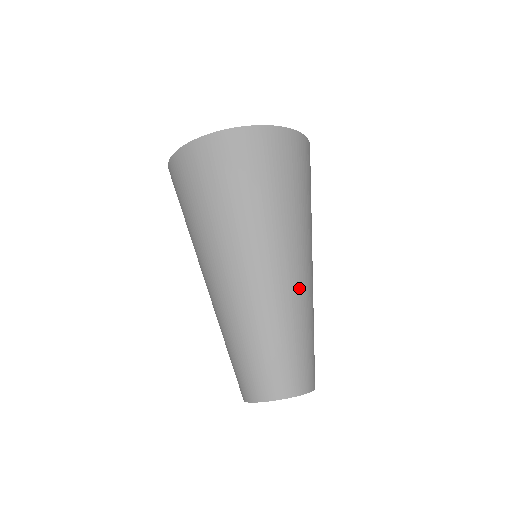
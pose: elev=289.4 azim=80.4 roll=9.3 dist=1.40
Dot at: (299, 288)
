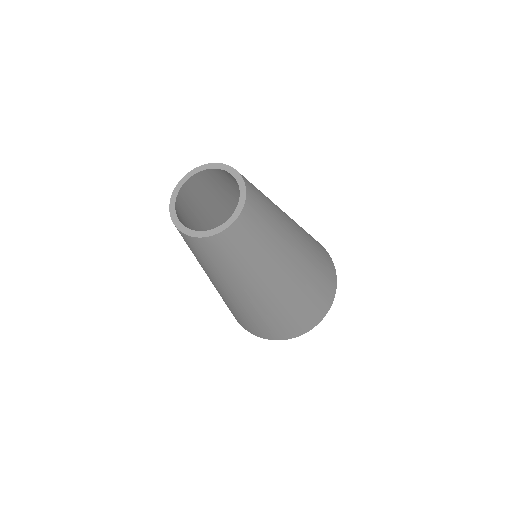
Dot at: occluded
